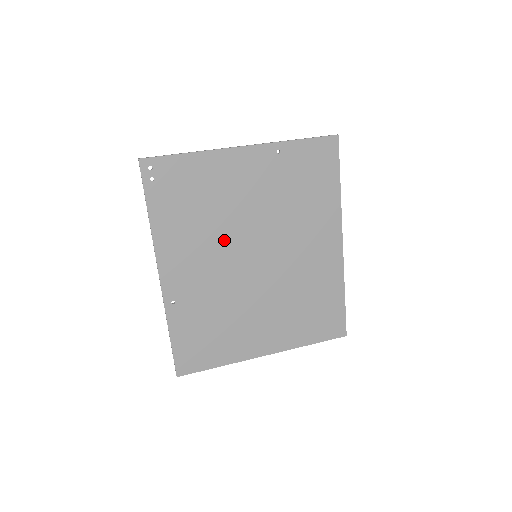
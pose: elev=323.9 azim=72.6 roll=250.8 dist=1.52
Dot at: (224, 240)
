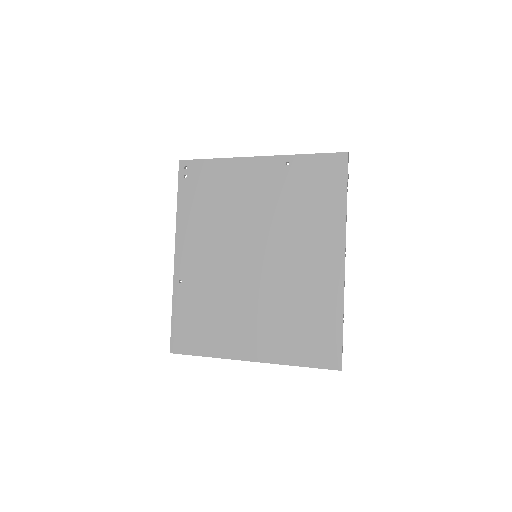
Dot at: (230, 235)
